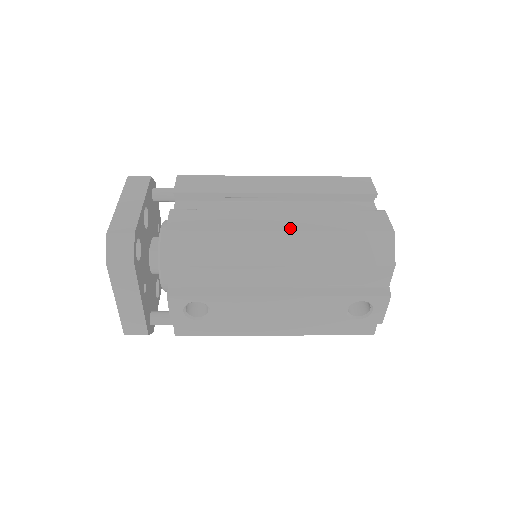
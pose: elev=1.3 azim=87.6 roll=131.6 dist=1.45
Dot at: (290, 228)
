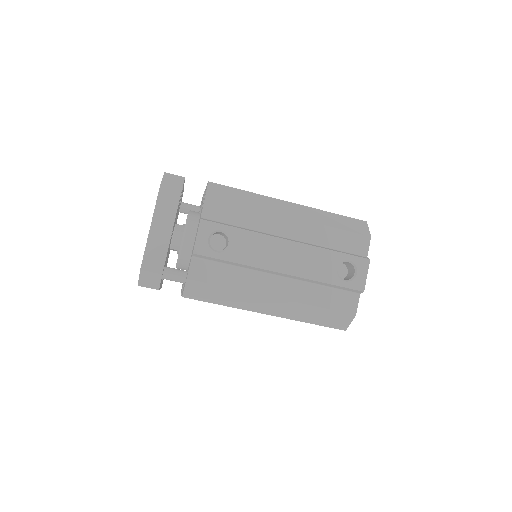
Dot at: (295, 204)
